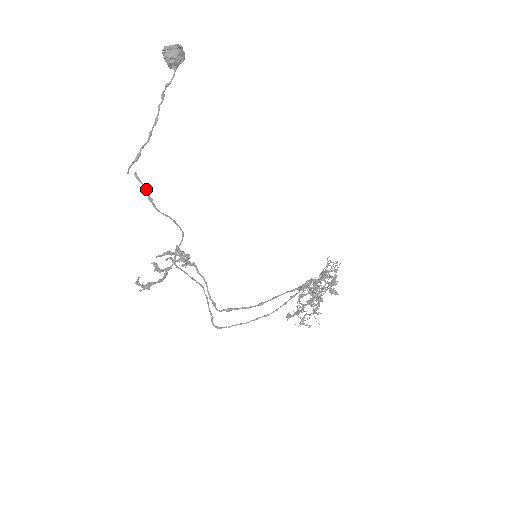
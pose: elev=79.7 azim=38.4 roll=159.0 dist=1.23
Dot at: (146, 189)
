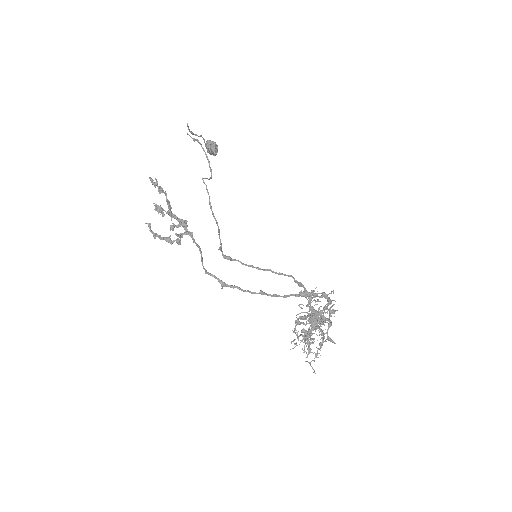
Dot at: (194, 140)
